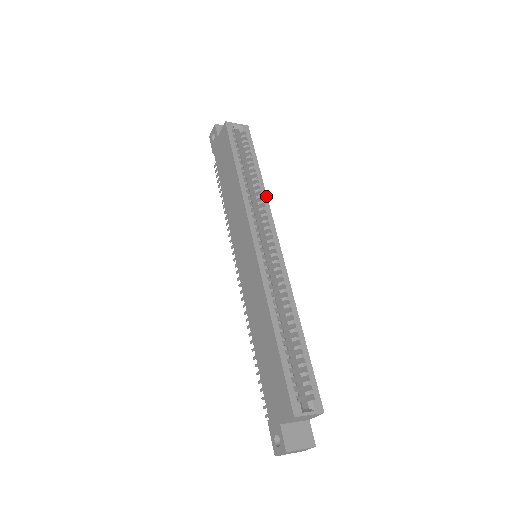
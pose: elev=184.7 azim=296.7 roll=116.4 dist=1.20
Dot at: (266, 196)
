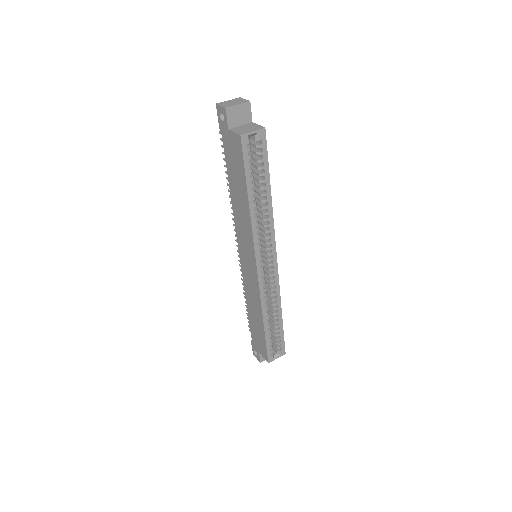
Dot at: (272, 217)
